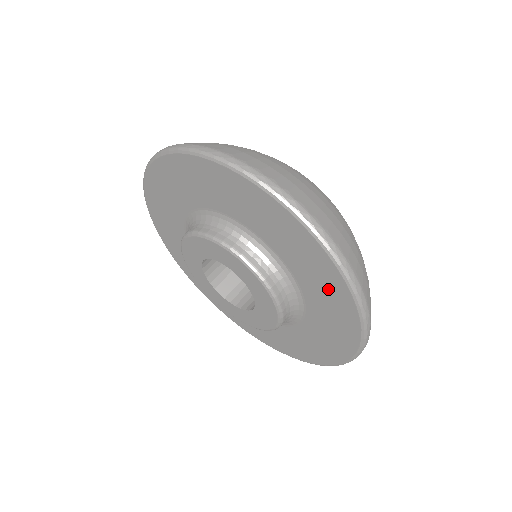
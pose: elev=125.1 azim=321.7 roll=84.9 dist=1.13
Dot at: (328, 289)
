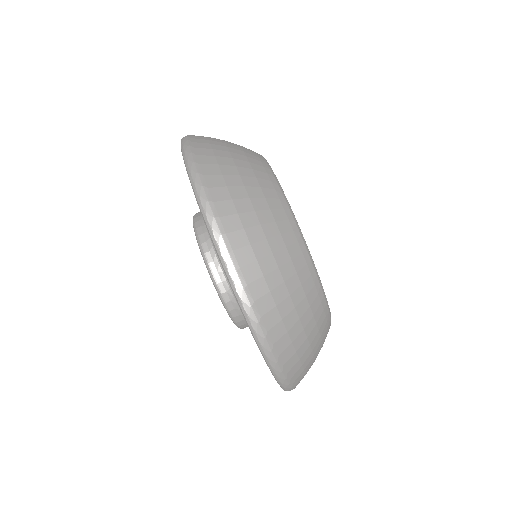
Dot at: occluded
